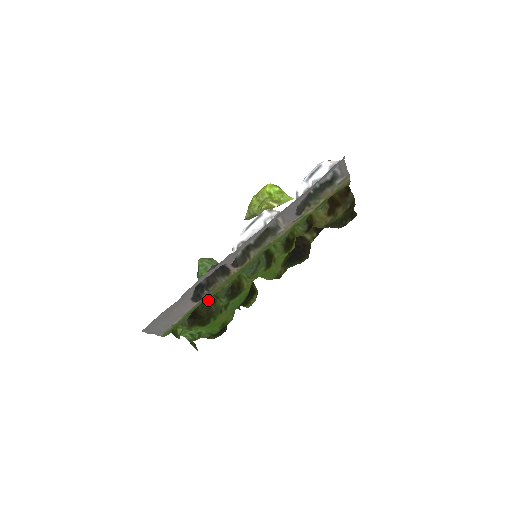
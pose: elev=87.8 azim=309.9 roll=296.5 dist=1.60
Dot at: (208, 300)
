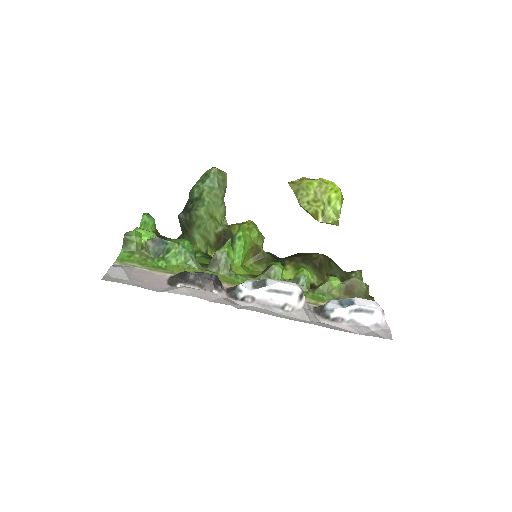
Dot at: occluded
